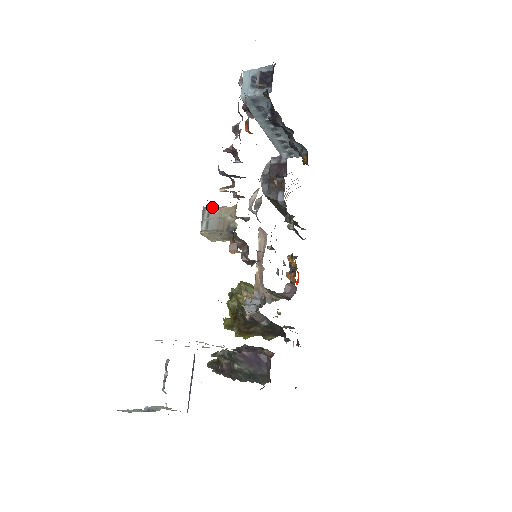
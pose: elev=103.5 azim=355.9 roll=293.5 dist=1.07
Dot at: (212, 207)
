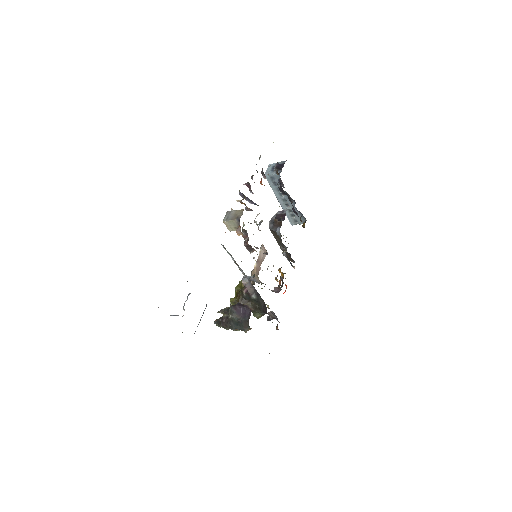
Dot at: (232, 210)
